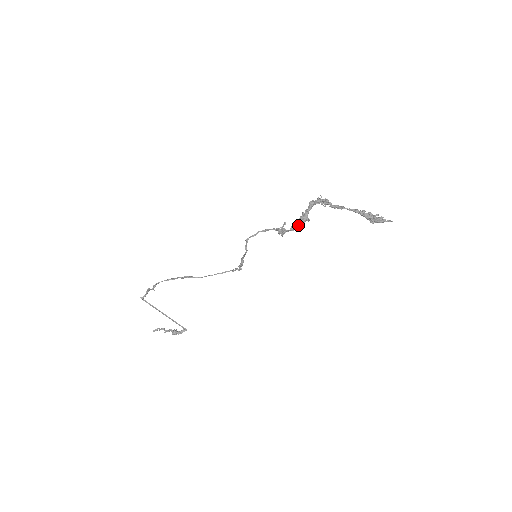
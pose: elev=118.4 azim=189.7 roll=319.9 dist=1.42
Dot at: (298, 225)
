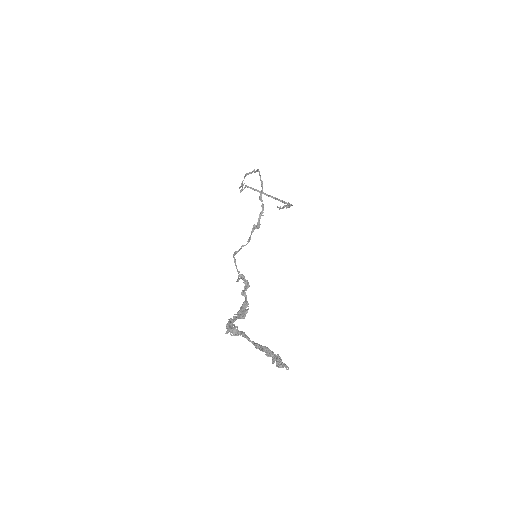
Dot at: (245, 311)
